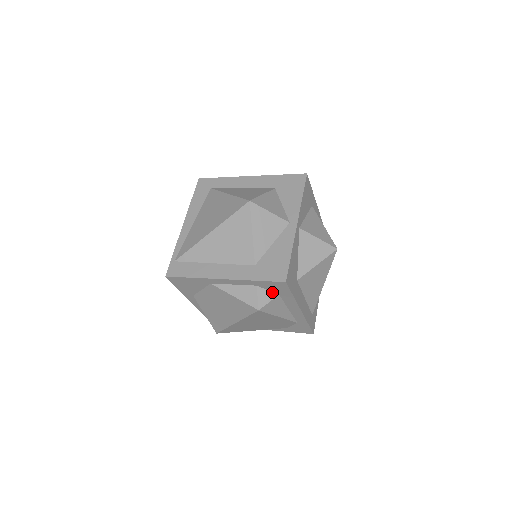
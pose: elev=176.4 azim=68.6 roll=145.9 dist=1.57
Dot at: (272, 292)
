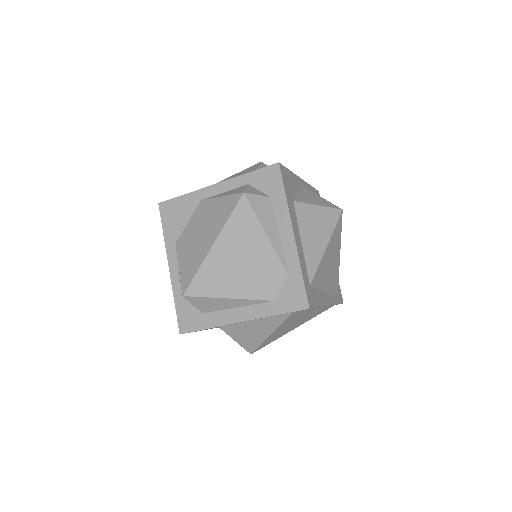
Dot at: (263, 193)
